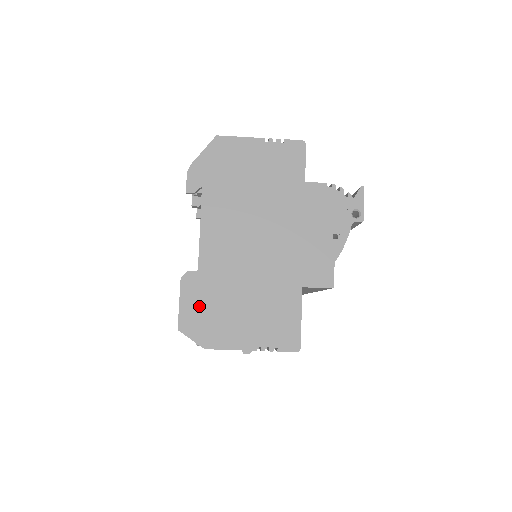
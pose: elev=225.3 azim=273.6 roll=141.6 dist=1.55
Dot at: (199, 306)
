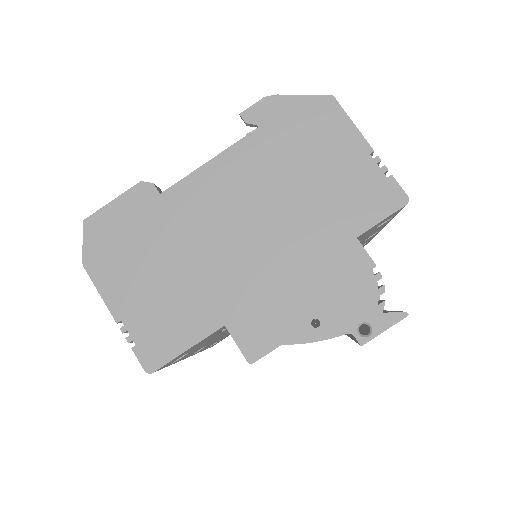
Dot at: (124, 224)
